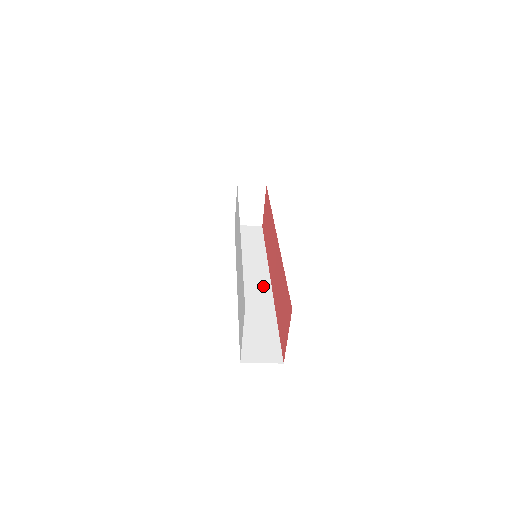
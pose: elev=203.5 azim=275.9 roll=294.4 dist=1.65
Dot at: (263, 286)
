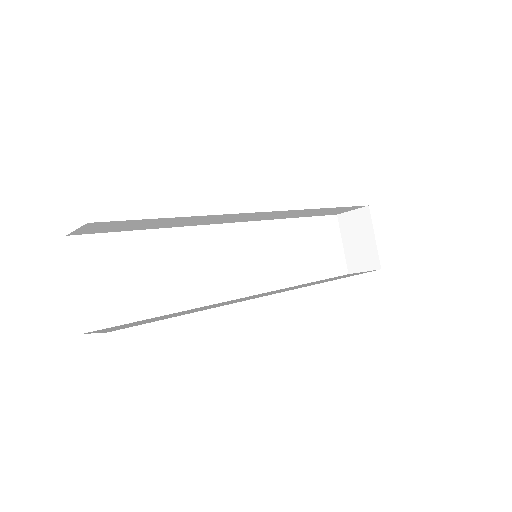
Dot at: occluded
